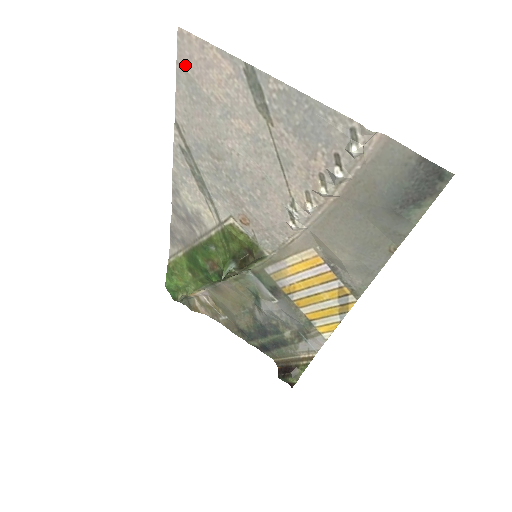
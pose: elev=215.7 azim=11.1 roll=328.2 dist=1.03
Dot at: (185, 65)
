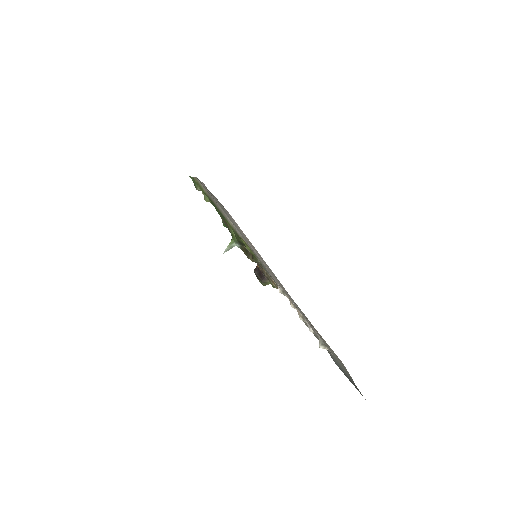
Dot at: (228, 213)
